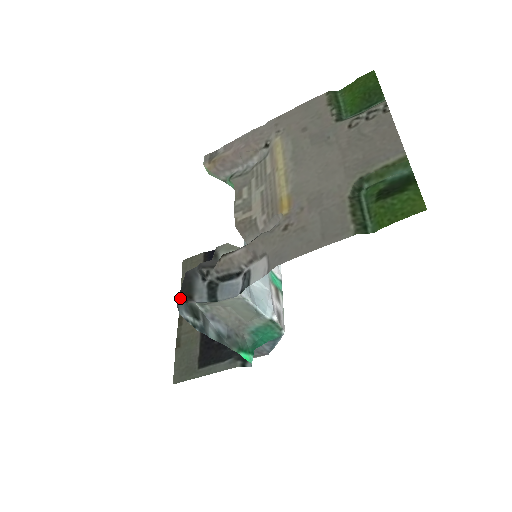
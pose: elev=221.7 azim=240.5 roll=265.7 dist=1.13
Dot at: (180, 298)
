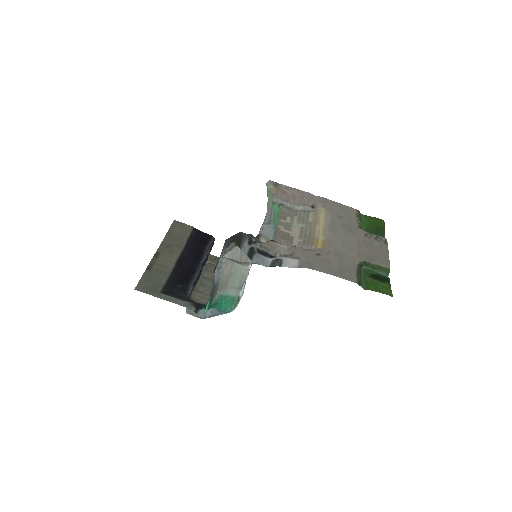
Dot at: (235, 242)
